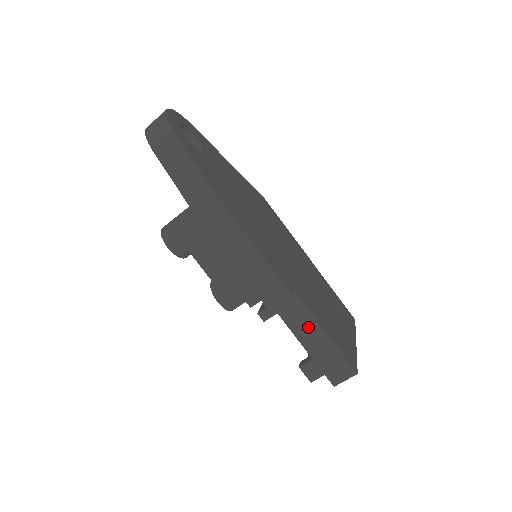
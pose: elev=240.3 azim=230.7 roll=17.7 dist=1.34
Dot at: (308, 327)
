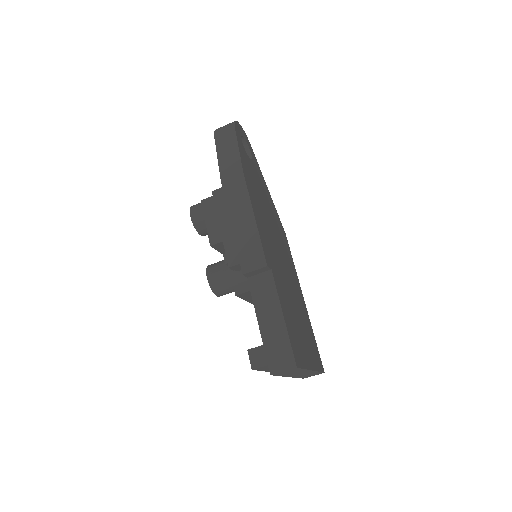
Dot at: (270, 306)
